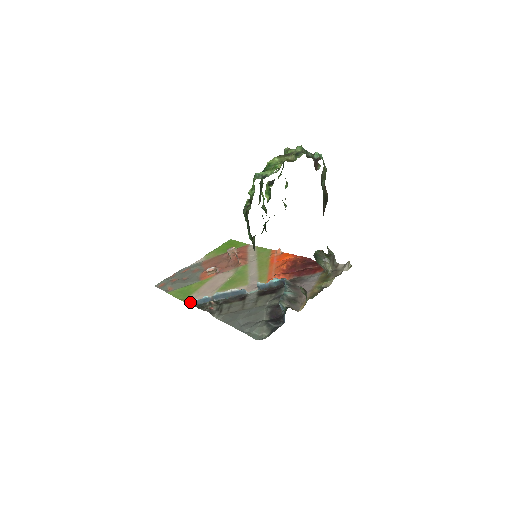
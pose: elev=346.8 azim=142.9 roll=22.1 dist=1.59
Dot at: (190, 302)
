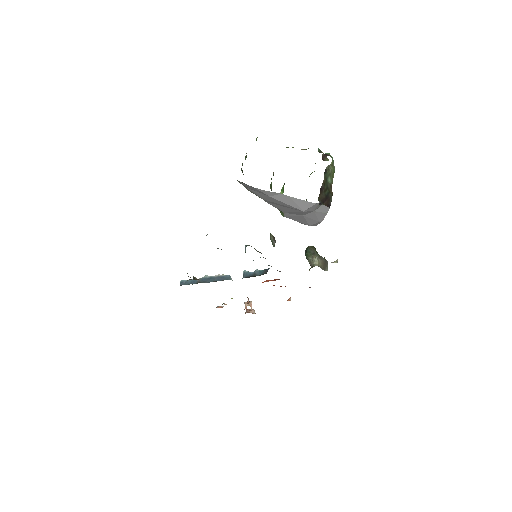
Dot at: occluded
